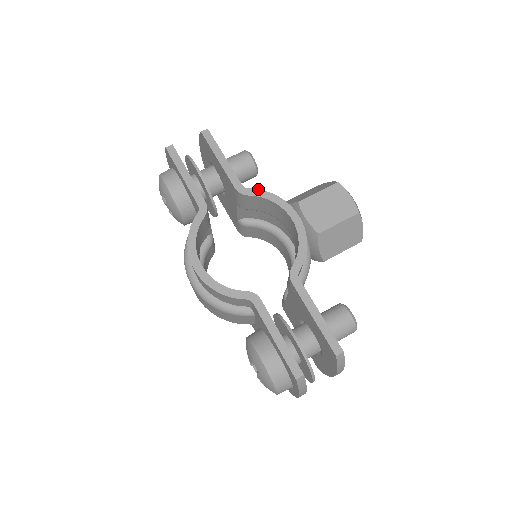
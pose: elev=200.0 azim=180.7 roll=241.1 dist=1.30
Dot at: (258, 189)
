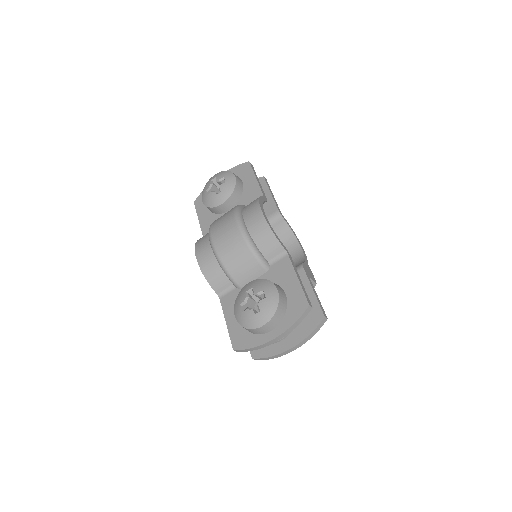
Dot at: occluded
